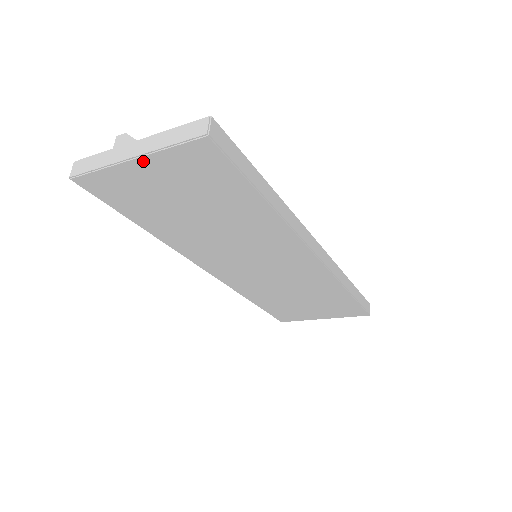
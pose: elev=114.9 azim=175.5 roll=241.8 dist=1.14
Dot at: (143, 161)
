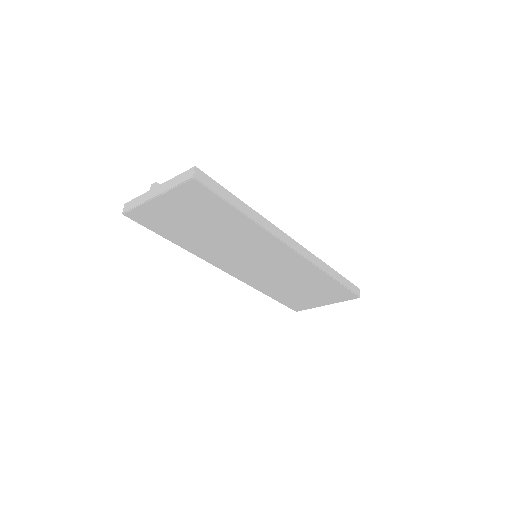
Dot at: (162, 198)
